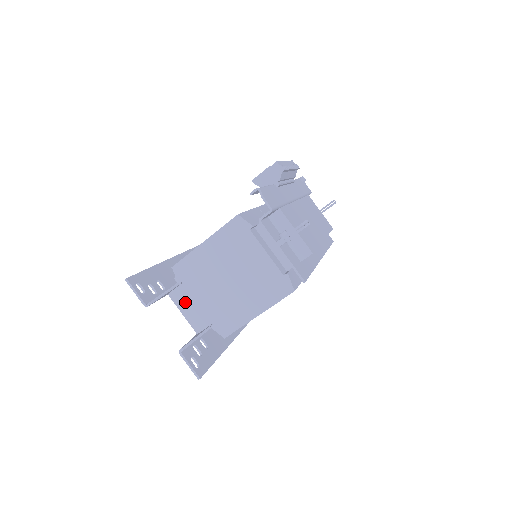
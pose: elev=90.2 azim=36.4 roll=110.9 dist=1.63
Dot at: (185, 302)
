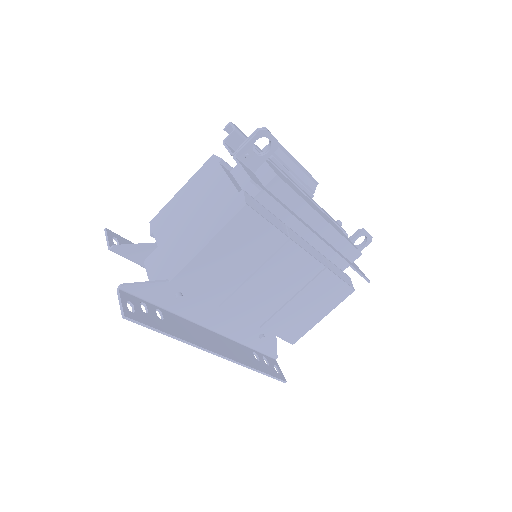
Dot at: (155, 265)
